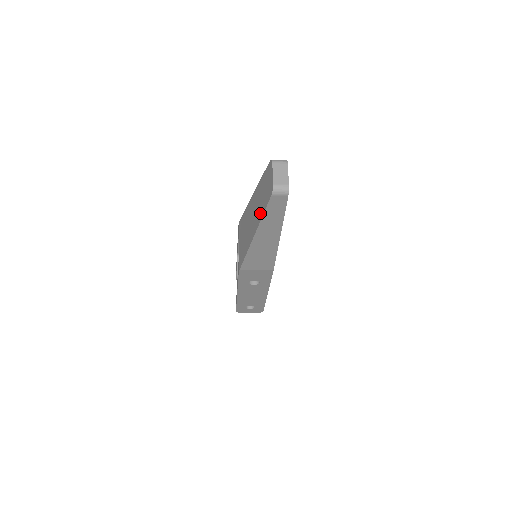
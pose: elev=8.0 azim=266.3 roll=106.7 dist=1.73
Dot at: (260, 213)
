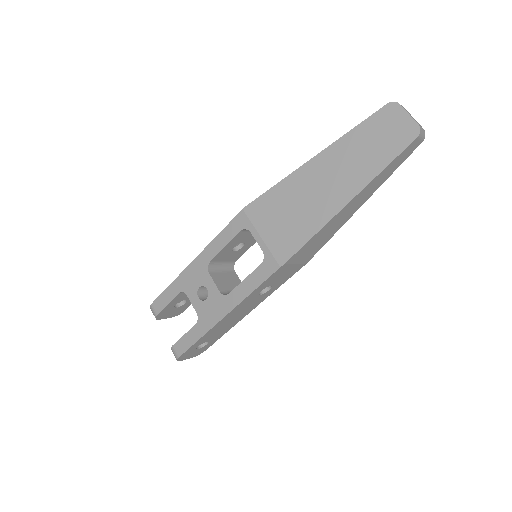
Dot at: (371, 168)
